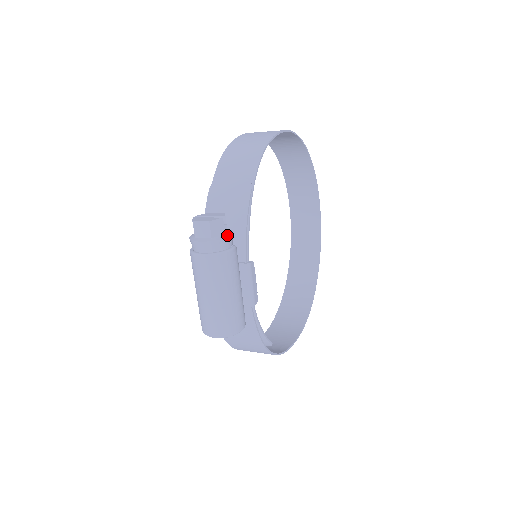
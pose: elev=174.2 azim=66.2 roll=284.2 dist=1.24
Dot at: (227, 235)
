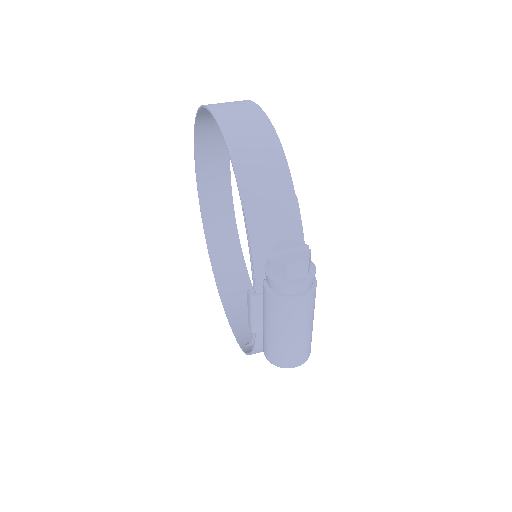
Dot at: (313, 265)
